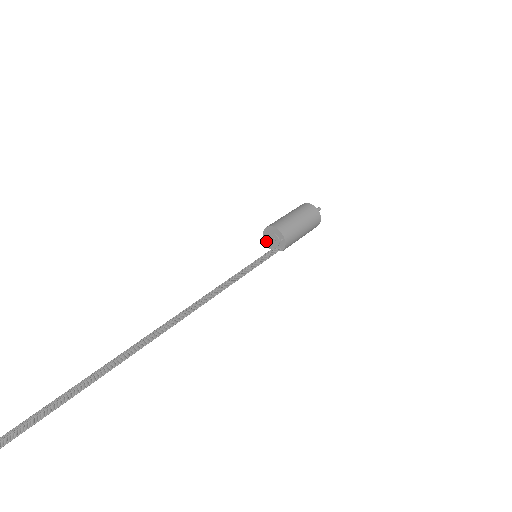
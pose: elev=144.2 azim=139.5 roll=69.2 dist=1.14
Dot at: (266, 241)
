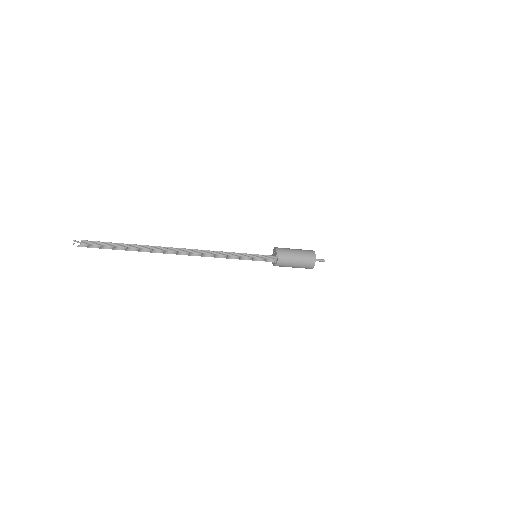
Dot at: (273, 264)
